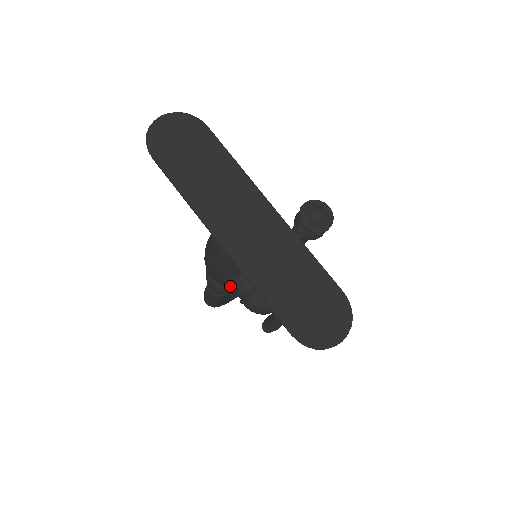
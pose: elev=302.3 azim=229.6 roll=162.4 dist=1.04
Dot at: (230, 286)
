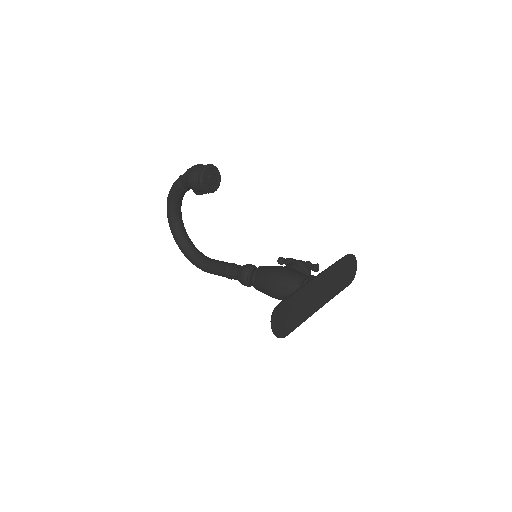
Dot at: occluded
